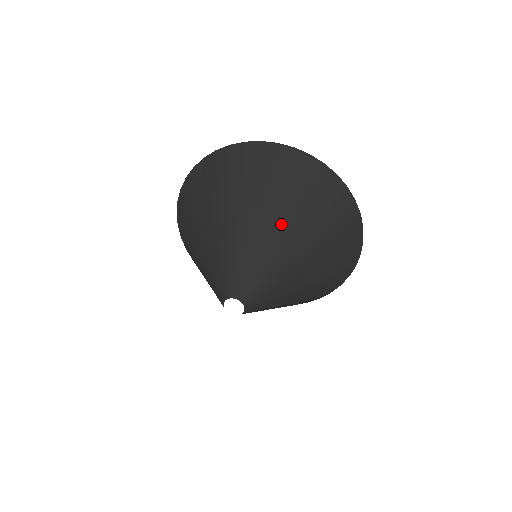
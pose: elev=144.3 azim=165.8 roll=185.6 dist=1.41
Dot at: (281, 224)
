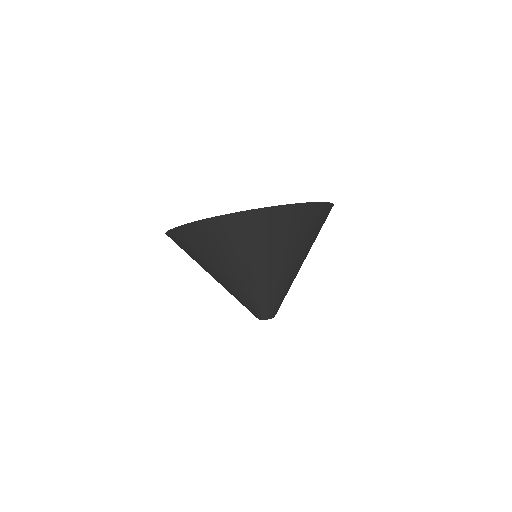
Dot at: (285, 264)
